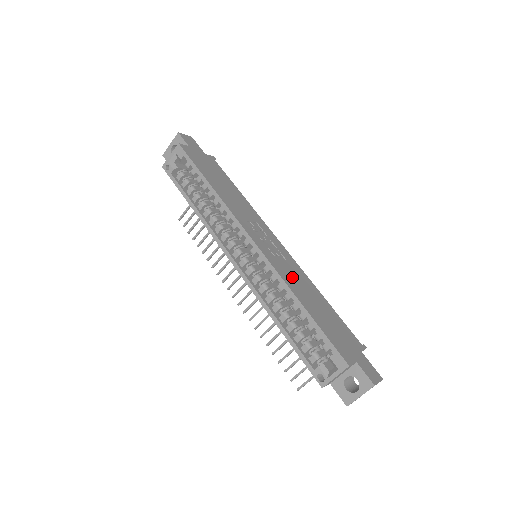
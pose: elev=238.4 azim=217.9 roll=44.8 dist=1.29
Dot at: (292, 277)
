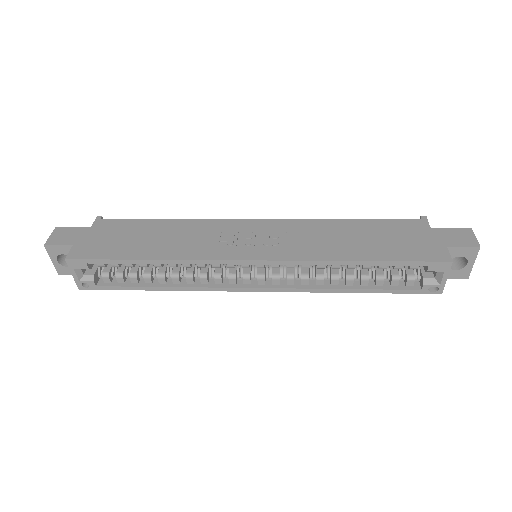
Dot at: (315, 244)
